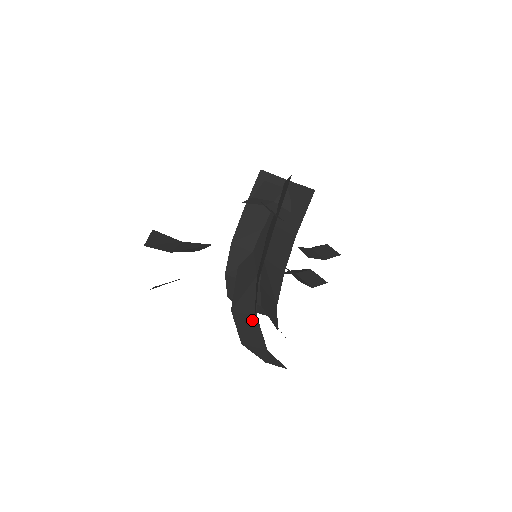
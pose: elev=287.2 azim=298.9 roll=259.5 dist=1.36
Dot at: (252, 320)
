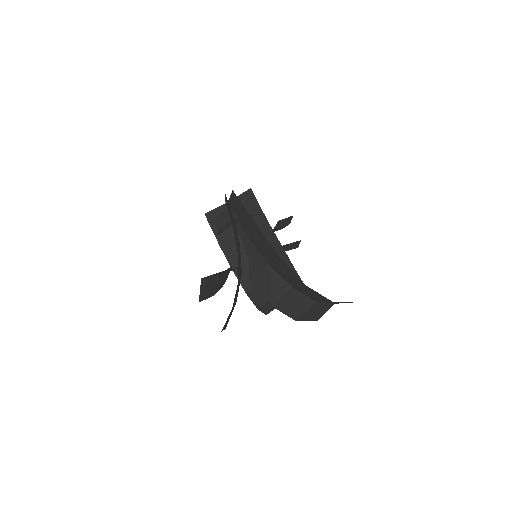
Dot at: (291, 294)
